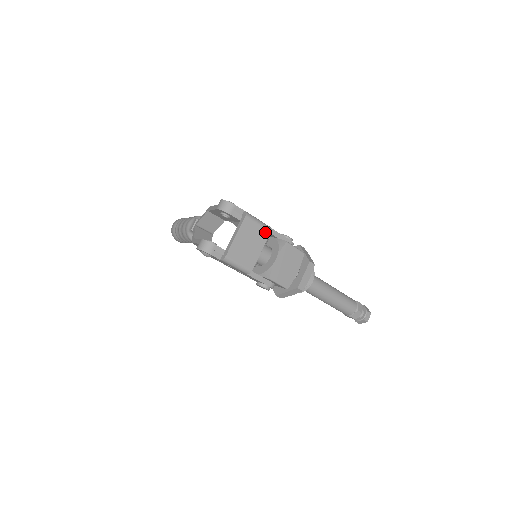
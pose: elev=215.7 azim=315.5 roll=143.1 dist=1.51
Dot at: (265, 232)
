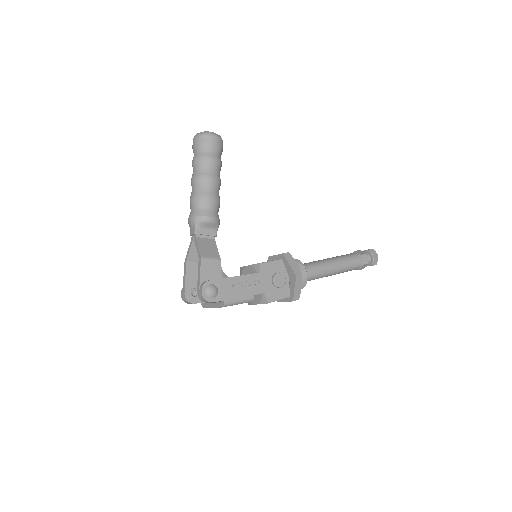
Dot at: occluded
